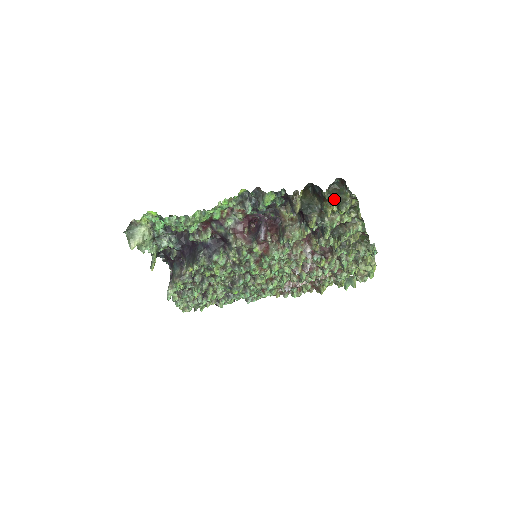
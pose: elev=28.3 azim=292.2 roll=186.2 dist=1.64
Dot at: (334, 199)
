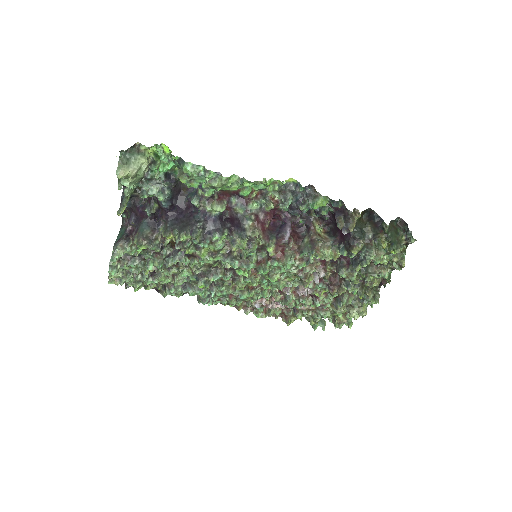
Dot at: (391, 236)
